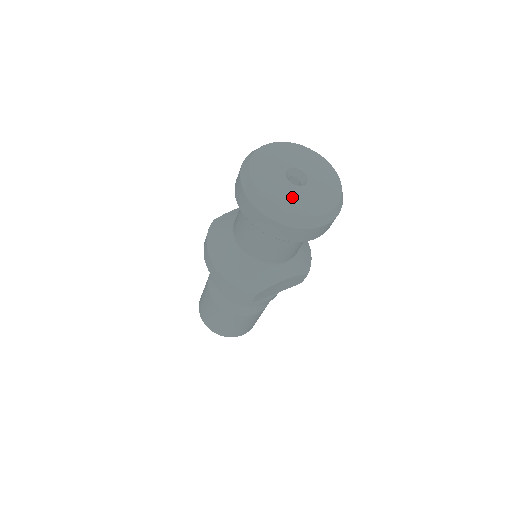
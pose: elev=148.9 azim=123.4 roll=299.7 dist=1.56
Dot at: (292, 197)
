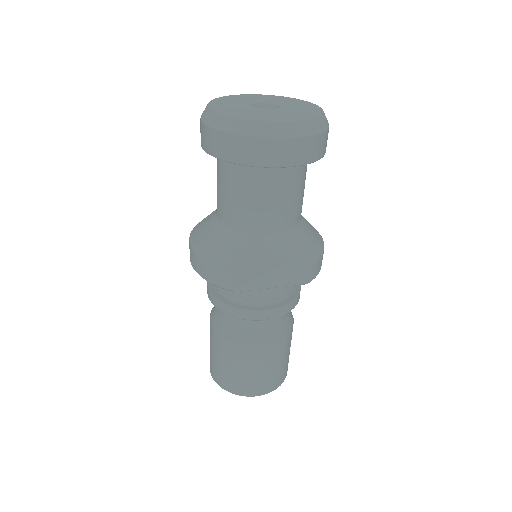
Dot at: (250, 112)
